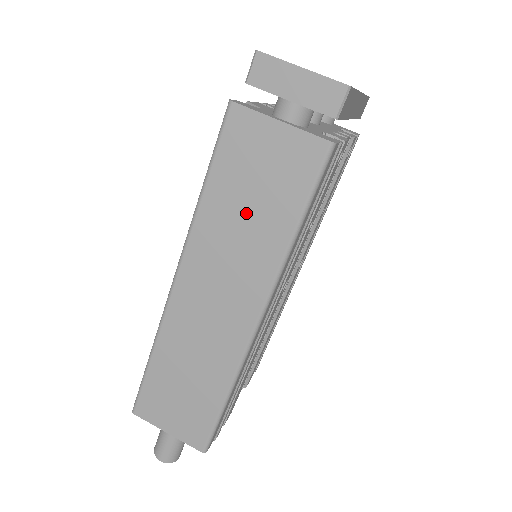
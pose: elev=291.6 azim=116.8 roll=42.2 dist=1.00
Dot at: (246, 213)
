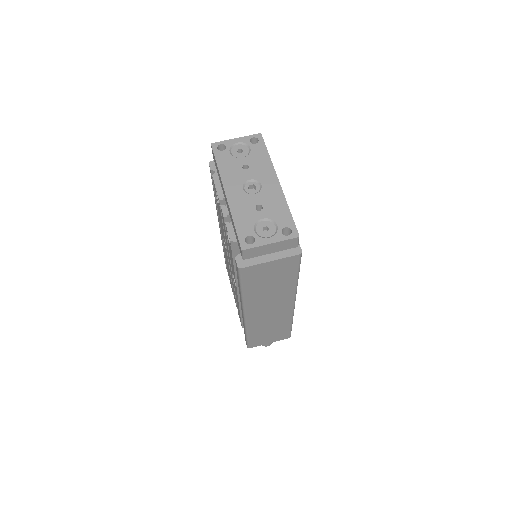
Dot at: (270, 287)
